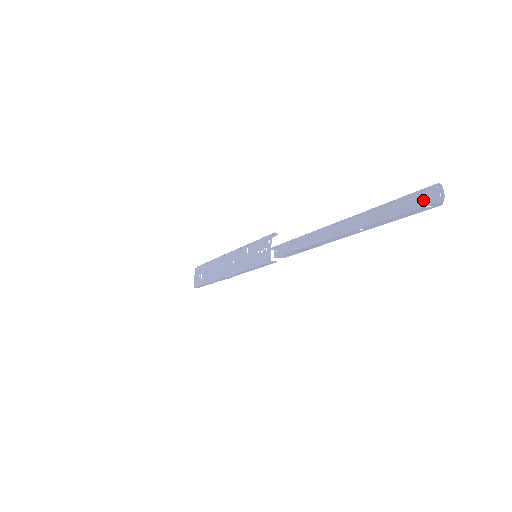
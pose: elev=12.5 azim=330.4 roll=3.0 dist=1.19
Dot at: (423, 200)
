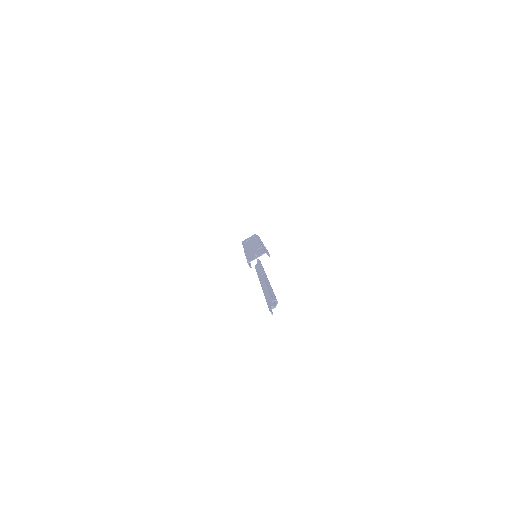
Dot at: (271, 302)
